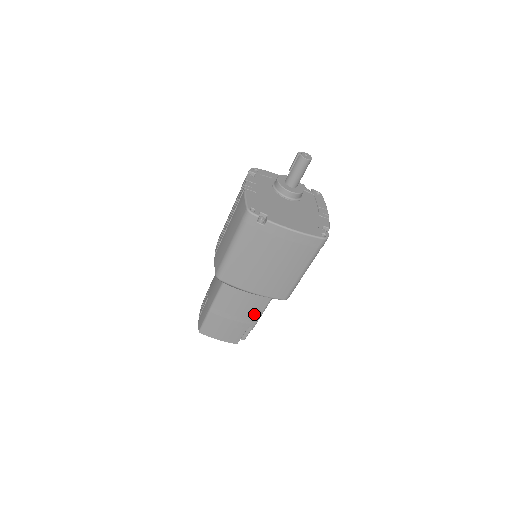
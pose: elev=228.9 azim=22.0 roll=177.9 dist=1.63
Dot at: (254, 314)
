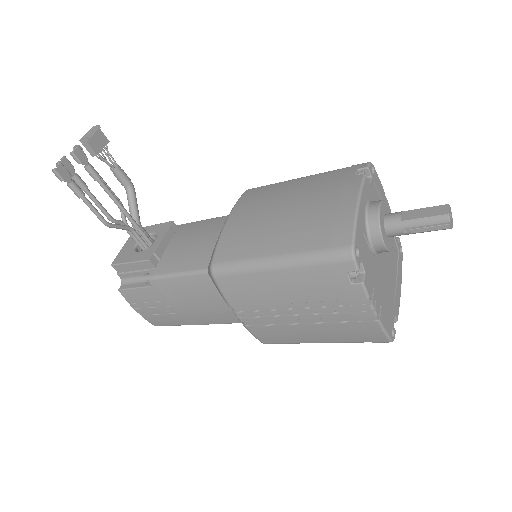
Dot at: occluded
